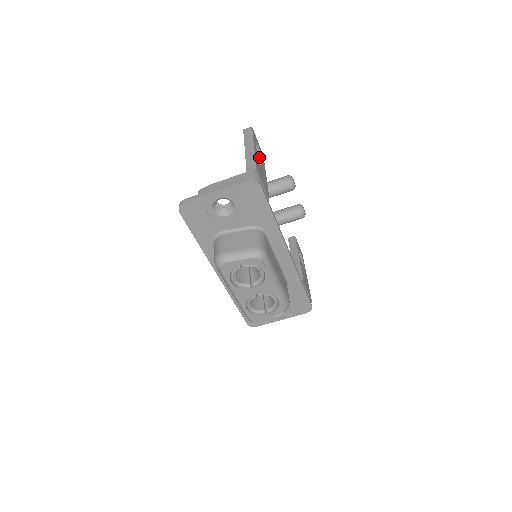
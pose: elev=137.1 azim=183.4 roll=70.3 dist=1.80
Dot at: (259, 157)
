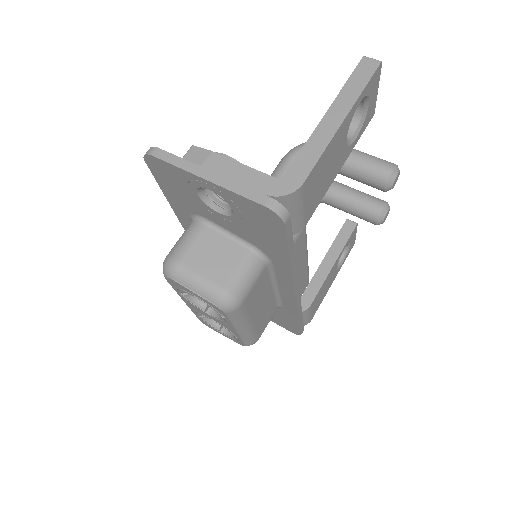
Dot at: (357, 123)
